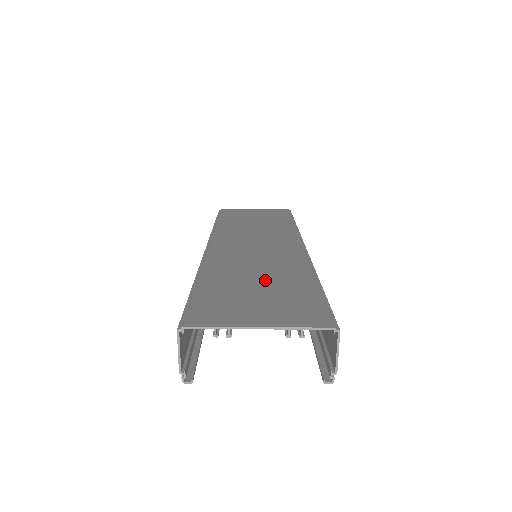
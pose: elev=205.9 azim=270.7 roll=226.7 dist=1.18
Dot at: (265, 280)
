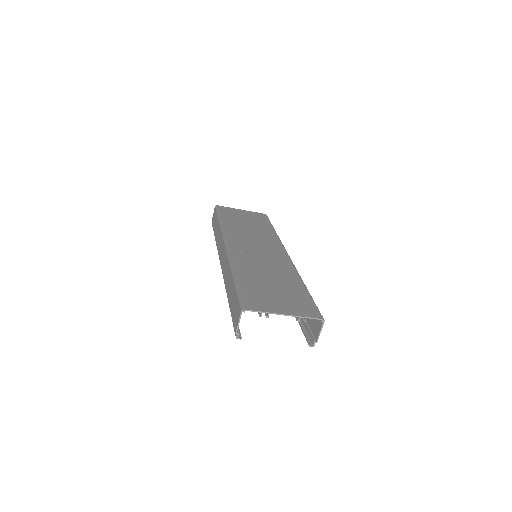
Dot at: (275, 281)
